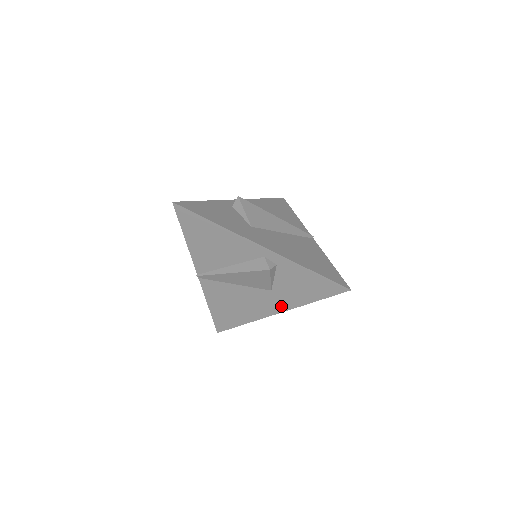
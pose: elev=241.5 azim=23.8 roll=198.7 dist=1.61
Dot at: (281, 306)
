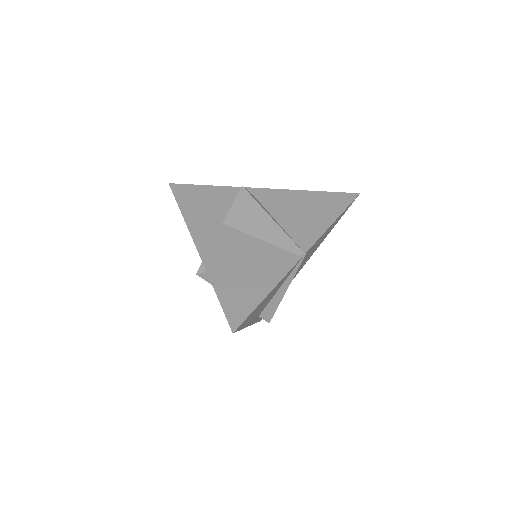
Dot at: occluded
